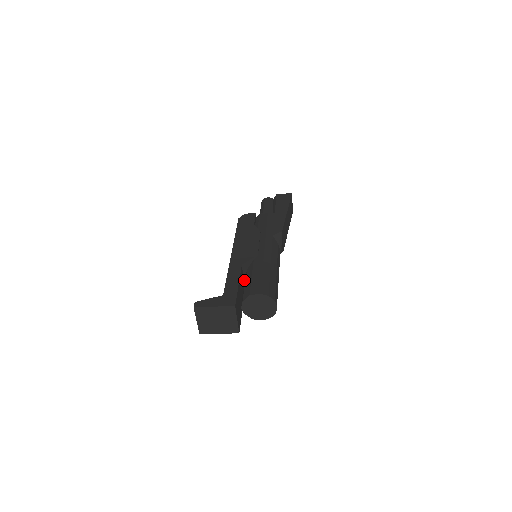
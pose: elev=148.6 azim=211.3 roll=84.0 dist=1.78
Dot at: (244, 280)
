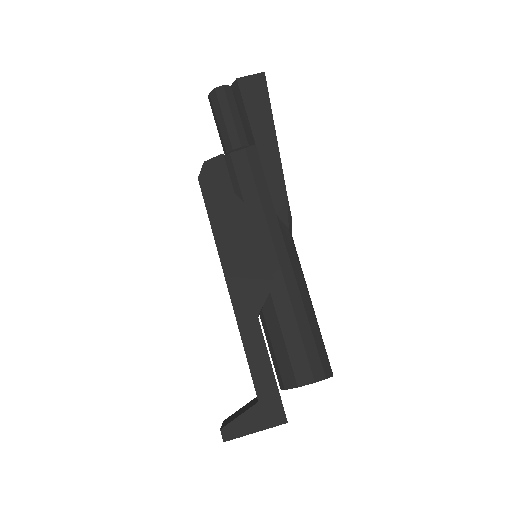
Dot at: occluded
